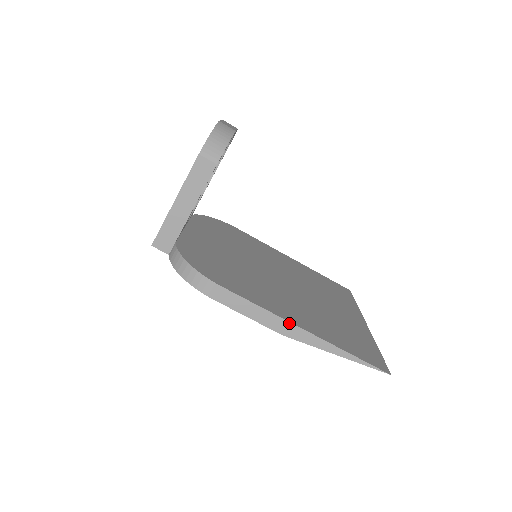
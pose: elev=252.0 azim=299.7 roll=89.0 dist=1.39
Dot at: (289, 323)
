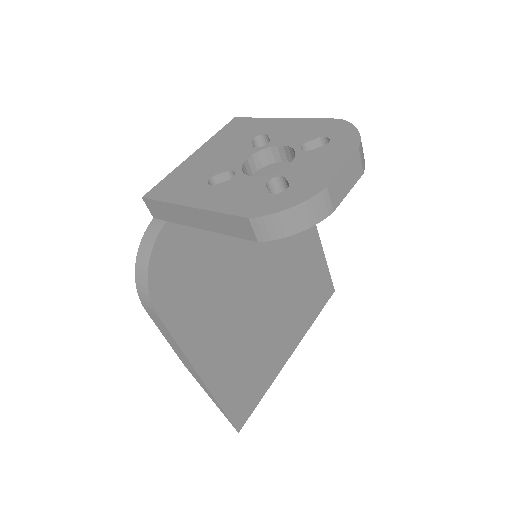
Dot at: (194, 369)
